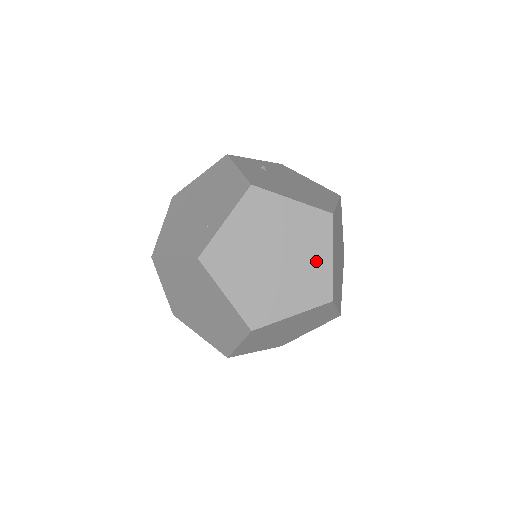
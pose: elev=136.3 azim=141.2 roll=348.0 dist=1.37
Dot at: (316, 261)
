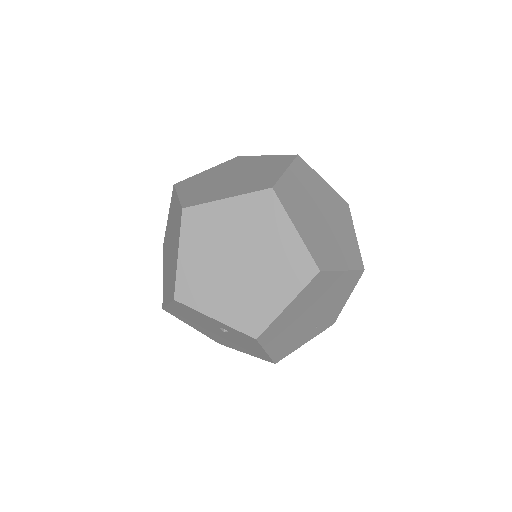
Dot at: (268, 173)
